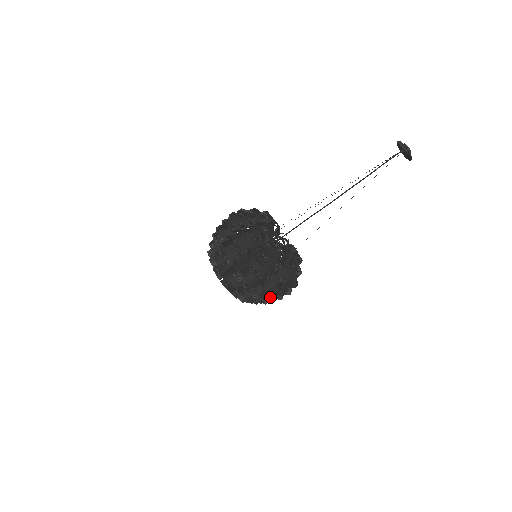
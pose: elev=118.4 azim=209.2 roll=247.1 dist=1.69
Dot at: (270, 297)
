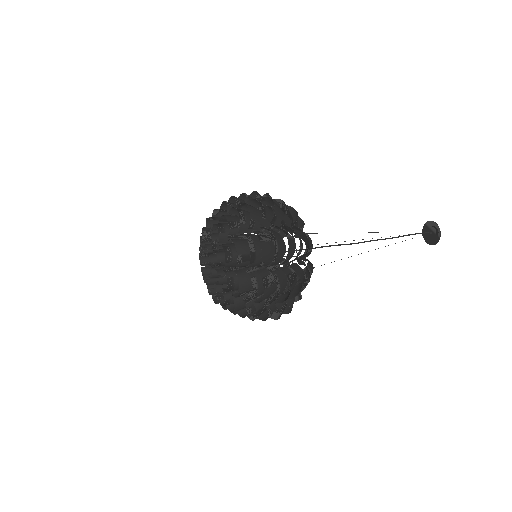
Dot at: (268, 293)
